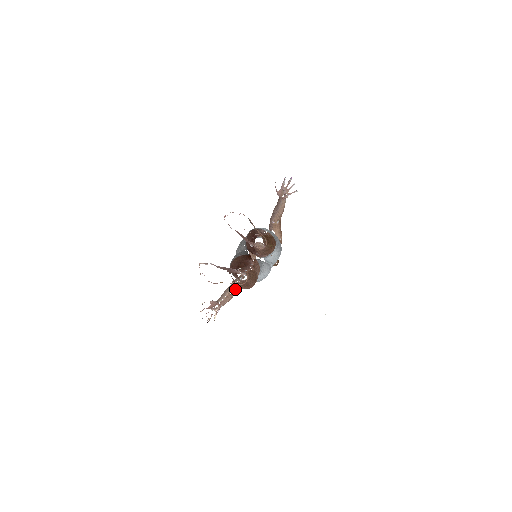
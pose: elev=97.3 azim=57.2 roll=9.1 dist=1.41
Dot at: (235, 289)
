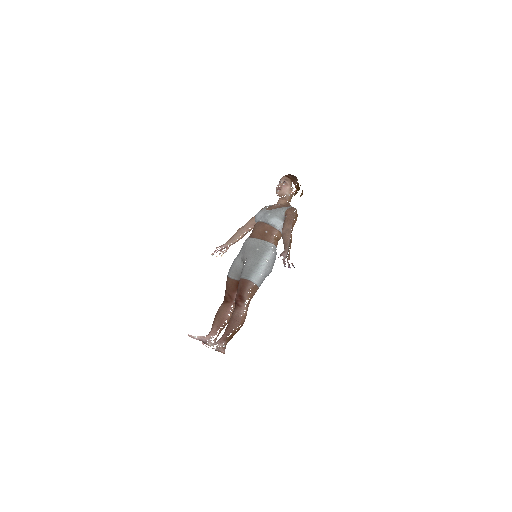
Dot at: (245, 234)
